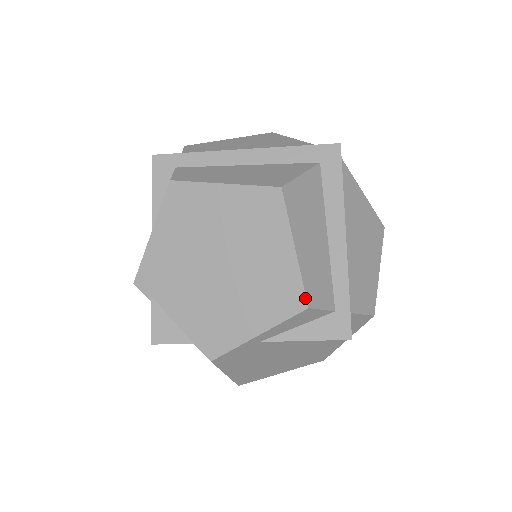
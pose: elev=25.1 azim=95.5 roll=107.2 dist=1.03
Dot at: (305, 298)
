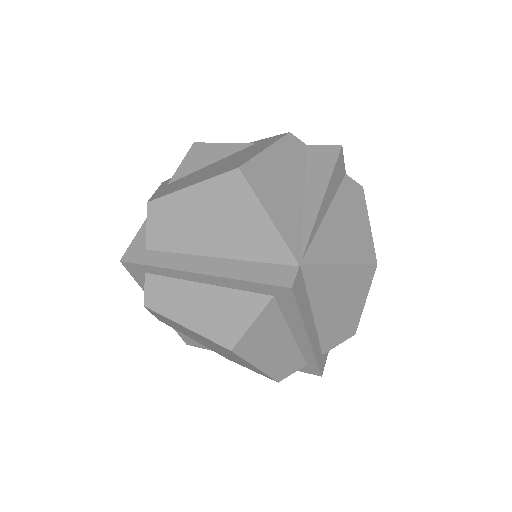
Dot at: (274, 380)
